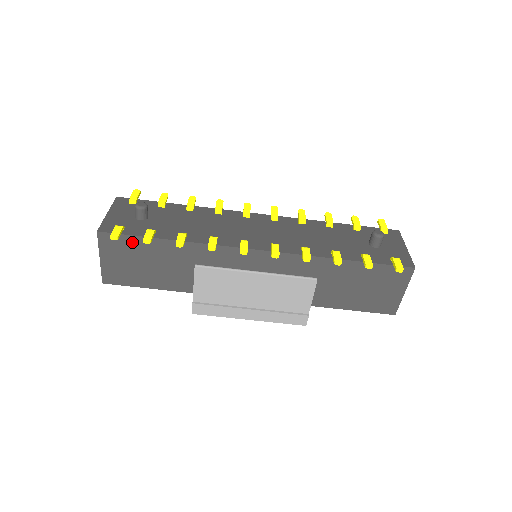
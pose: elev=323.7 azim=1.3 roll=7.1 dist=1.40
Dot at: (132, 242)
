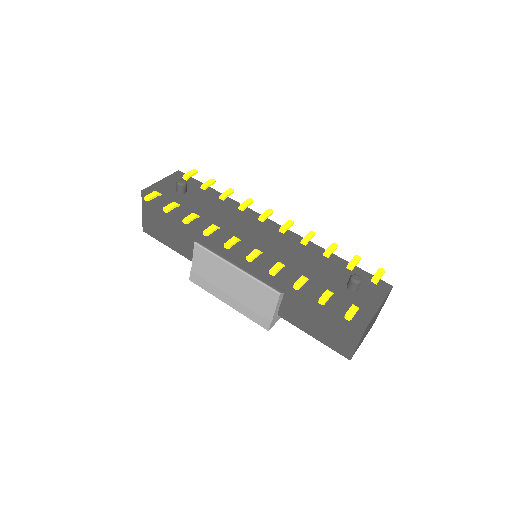
Dot at: (161, 207)
